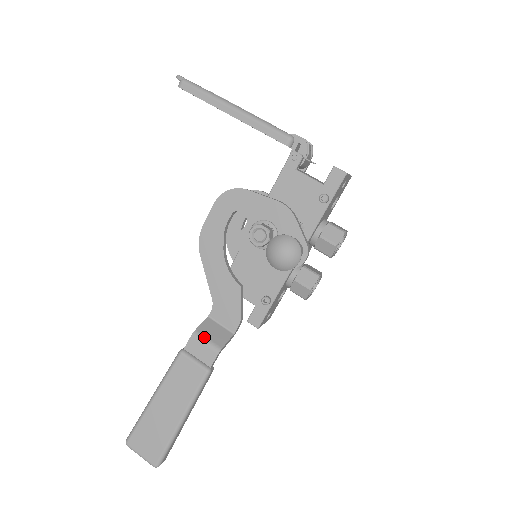
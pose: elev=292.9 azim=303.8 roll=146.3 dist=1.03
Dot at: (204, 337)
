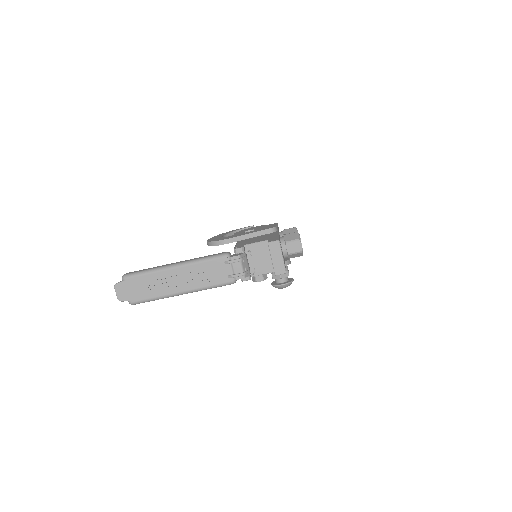
Dot at: occluded
